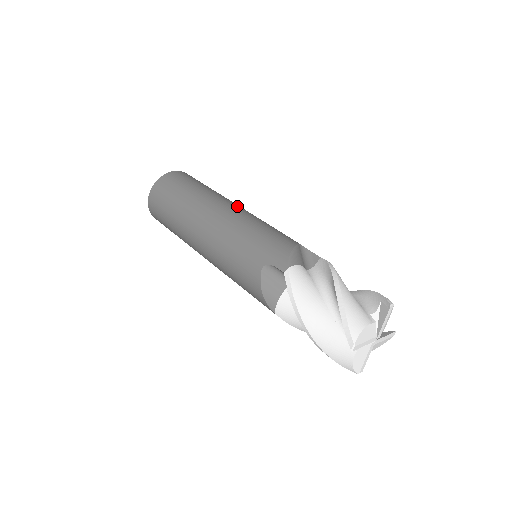
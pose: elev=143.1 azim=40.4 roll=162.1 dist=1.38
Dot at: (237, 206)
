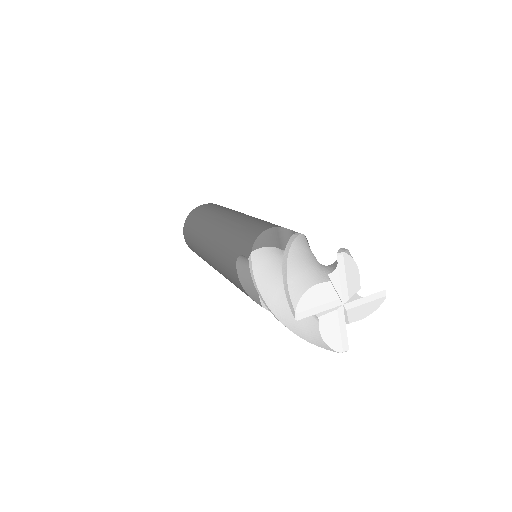
Dot at: (237, 214)
